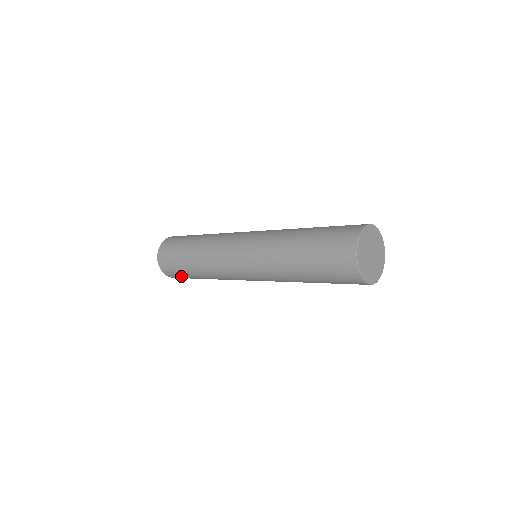
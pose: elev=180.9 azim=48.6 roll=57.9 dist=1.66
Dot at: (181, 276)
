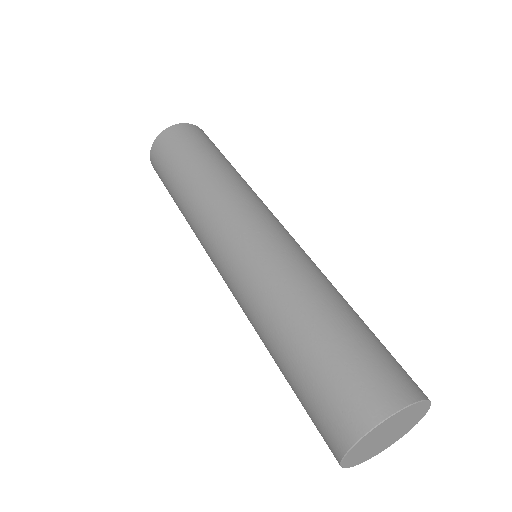
Dot at: (164, 184)
